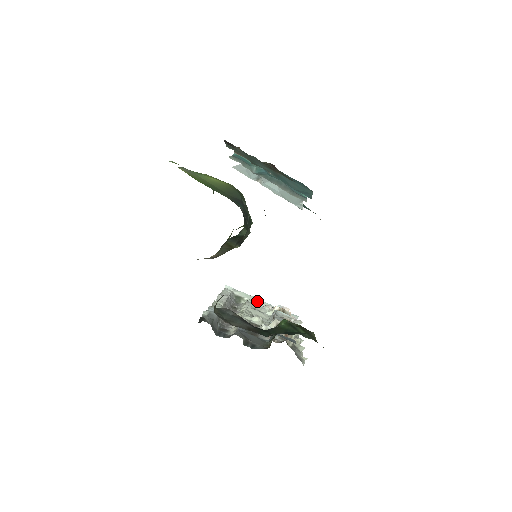
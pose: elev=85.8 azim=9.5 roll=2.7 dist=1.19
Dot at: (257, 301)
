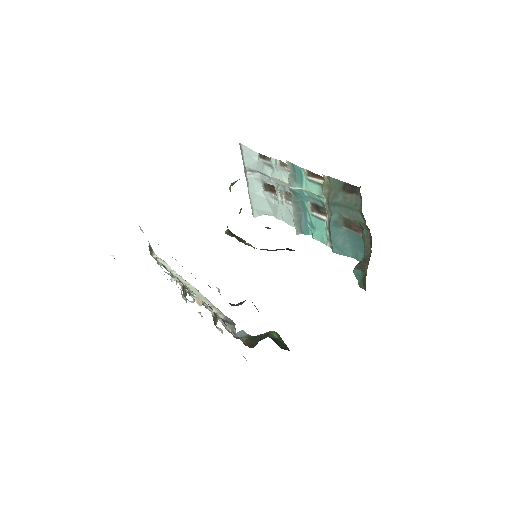
Dot at: occluded
